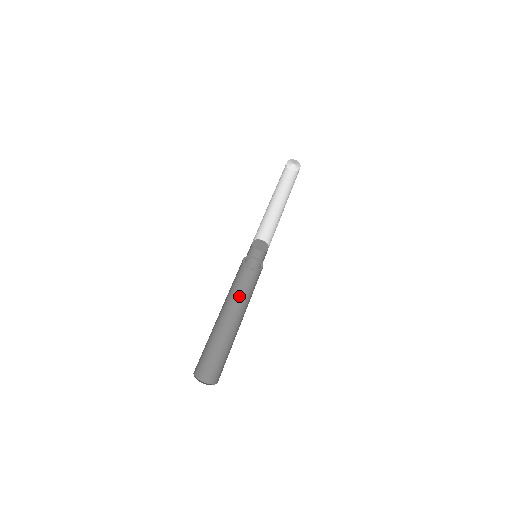
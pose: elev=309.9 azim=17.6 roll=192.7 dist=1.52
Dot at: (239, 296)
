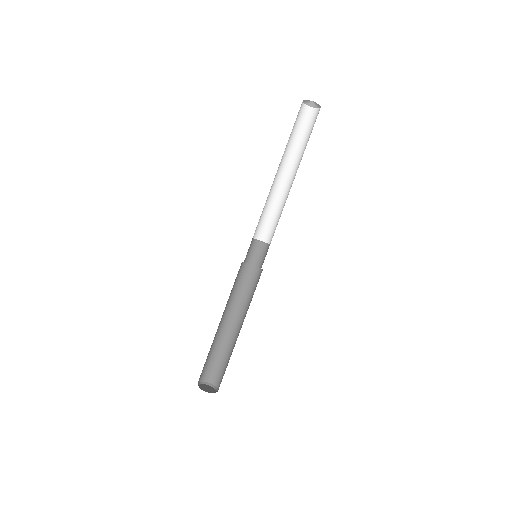
Dot at: (243, 299)
